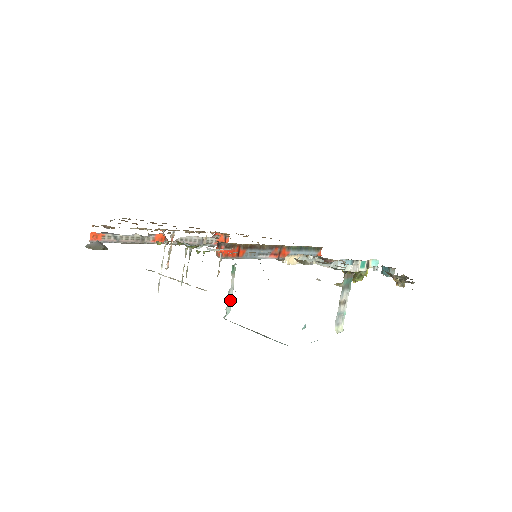
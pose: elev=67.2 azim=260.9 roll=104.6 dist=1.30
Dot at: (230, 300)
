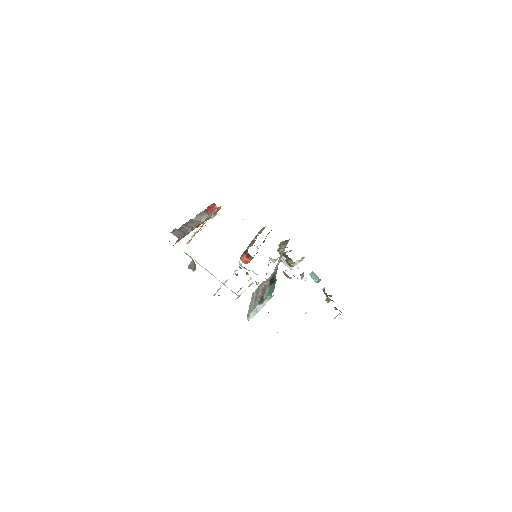
Dot at: (257, 312)
